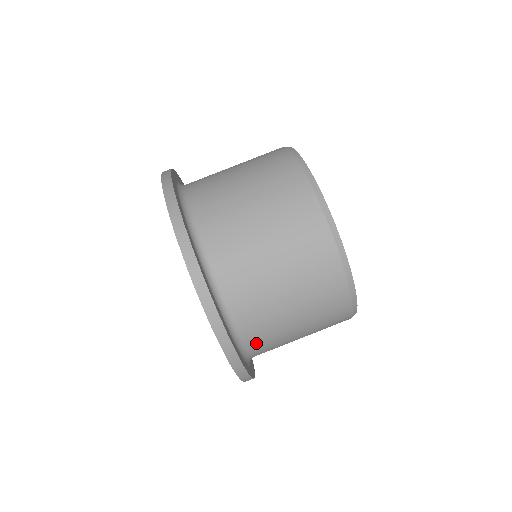
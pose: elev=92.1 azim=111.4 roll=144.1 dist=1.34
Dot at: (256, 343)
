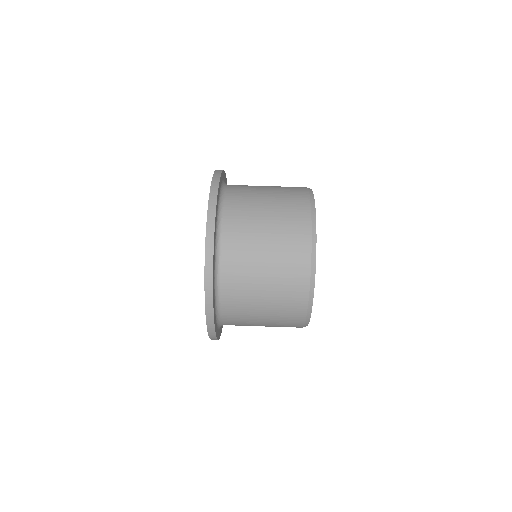
Dot at: (230, 249)
